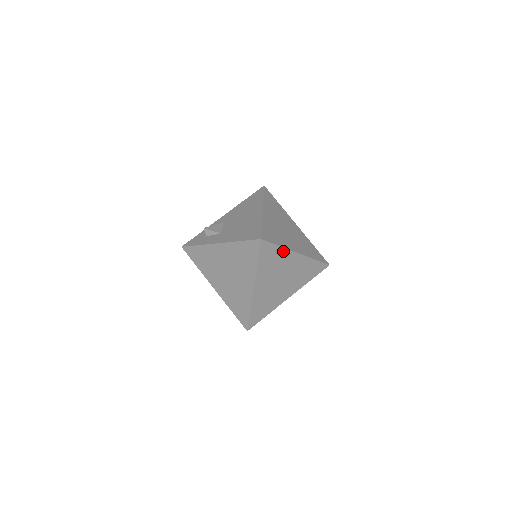
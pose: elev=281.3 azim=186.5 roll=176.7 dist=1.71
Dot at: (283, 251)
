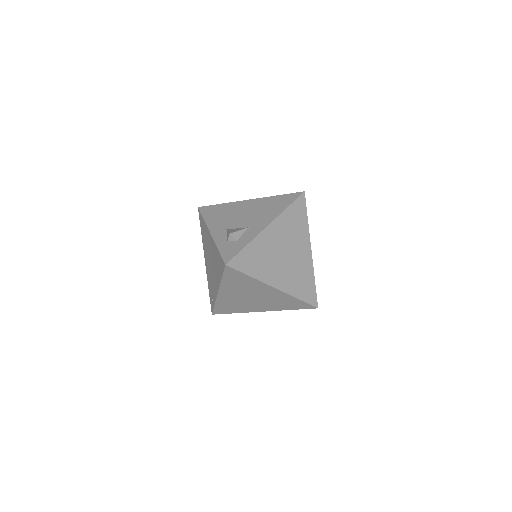
Dot at: occluded
